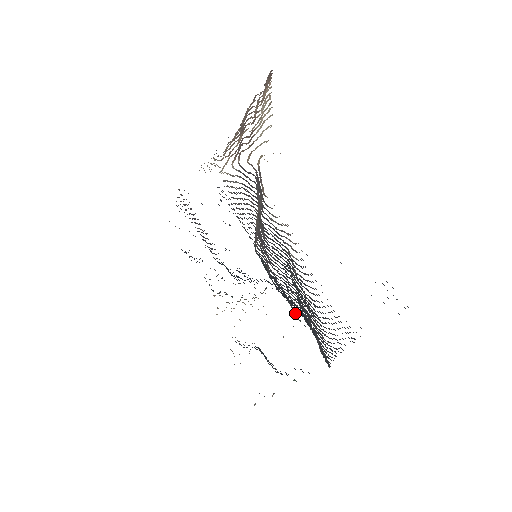
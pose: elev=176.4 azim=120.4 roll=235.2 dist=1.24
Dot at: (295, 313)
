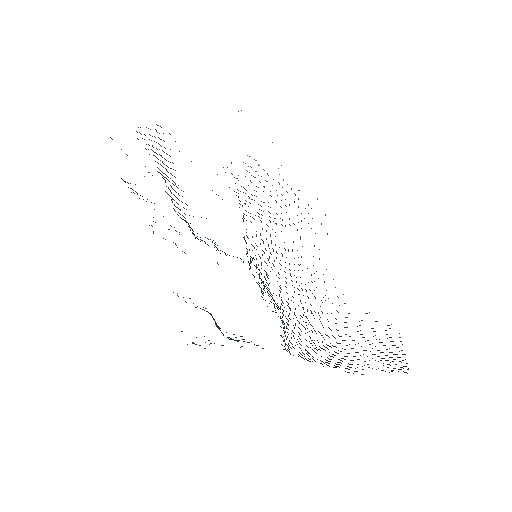
Dot at: occluded
